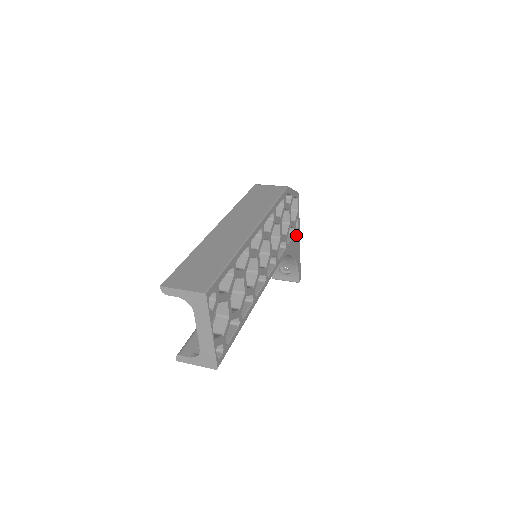
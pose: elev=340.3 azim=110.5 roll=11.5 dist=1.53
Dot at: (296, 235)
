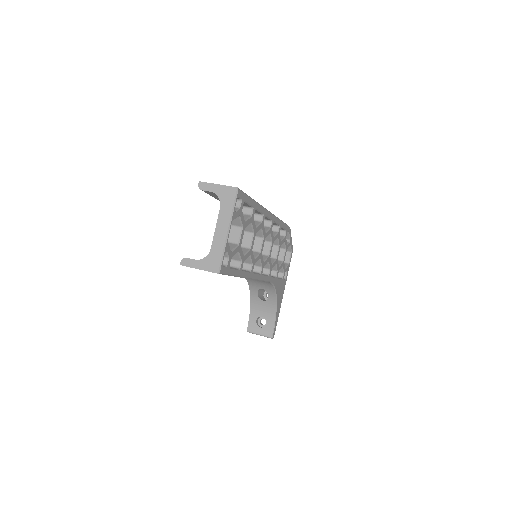
Dot at: (283, 284)
